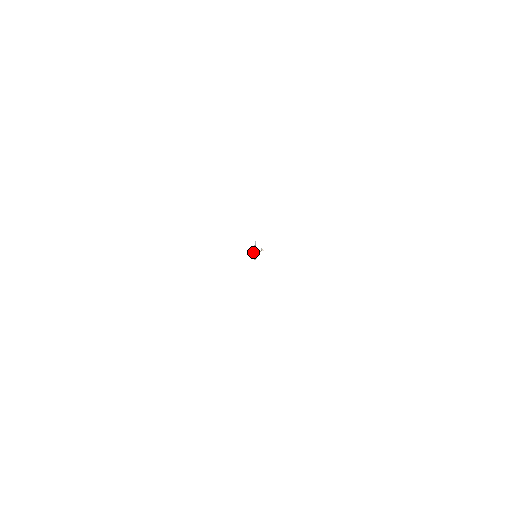
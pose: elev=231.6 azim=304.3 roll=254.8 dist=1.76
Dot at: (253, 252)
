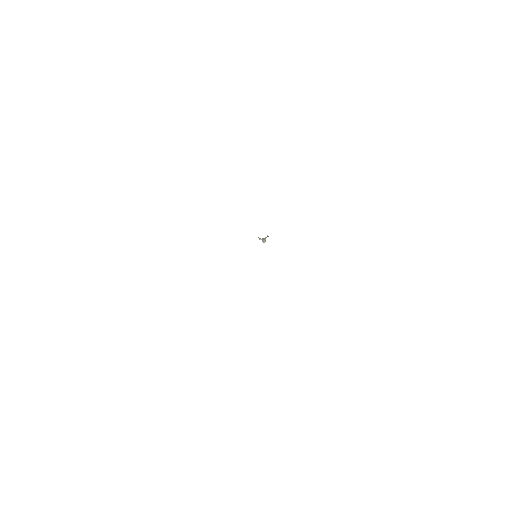
Dot at: (259, 239)
